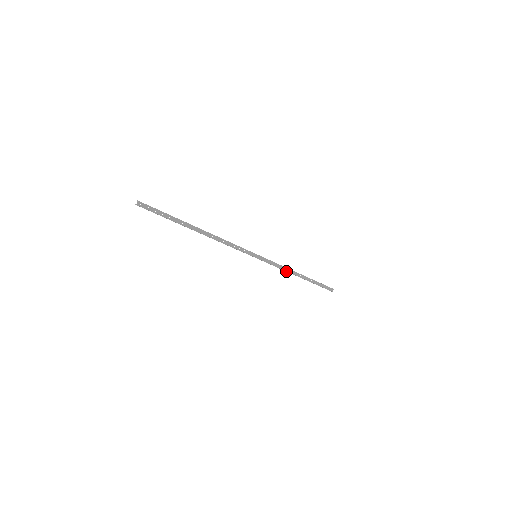
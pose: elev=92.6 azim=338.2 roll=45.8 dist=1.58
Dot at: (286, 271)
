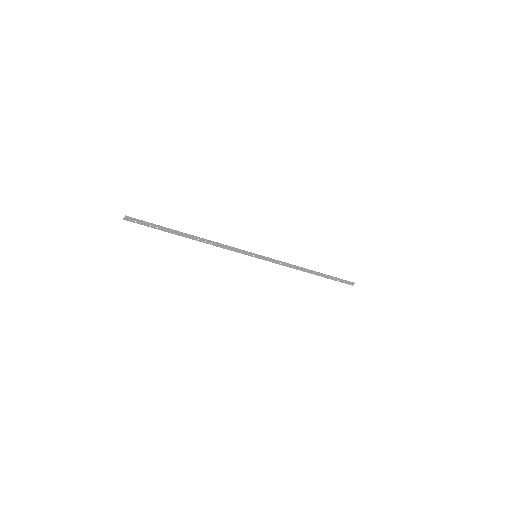
Dot at: (293, 268)
